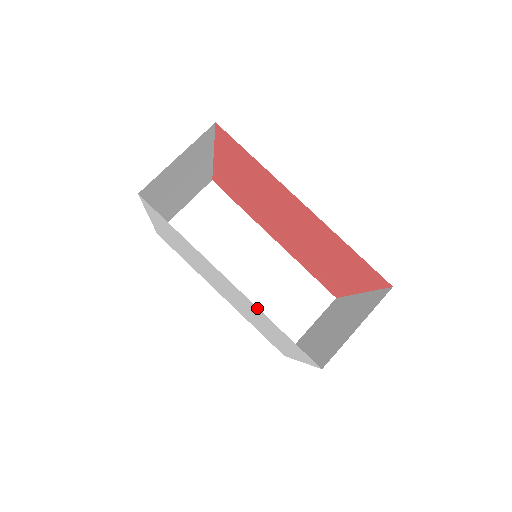
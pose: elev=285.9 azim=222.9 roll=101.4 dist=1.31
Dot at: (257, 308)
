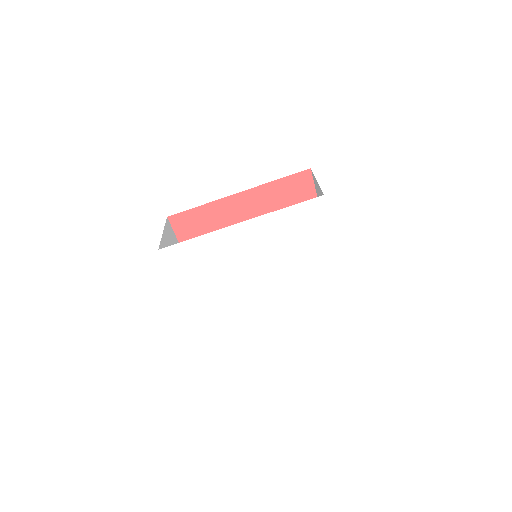
Dot at: (266, 217)
